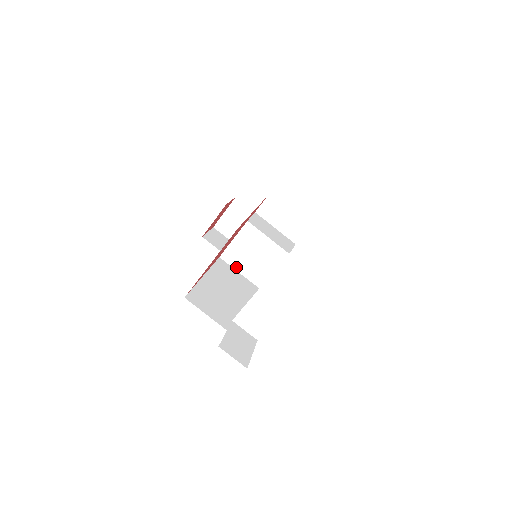
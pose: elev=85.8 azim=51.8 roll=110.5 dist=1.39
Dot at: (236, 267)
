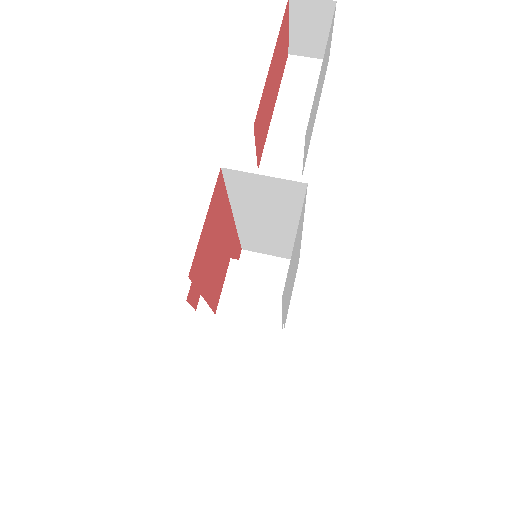
Dot at: (240, 317)
